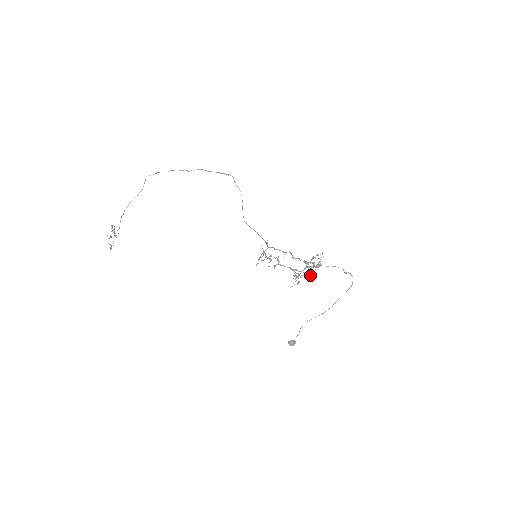
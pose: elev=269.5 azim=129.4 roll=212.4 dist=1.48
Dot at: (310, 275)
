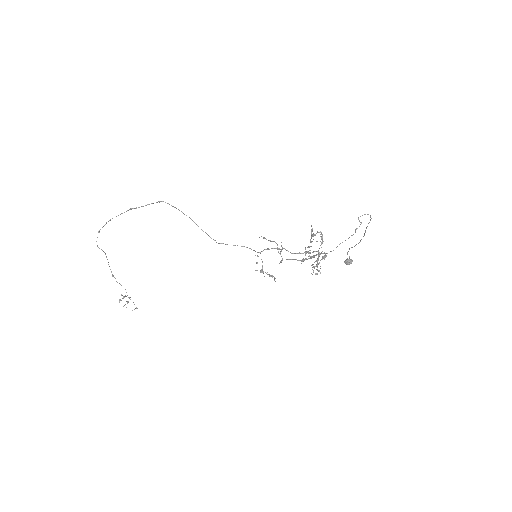
Dot at: occluded
